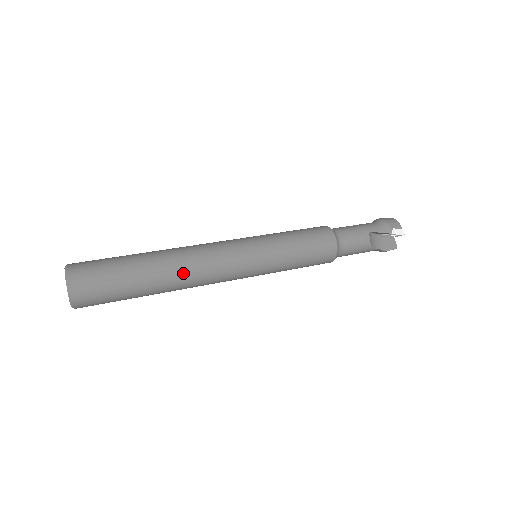
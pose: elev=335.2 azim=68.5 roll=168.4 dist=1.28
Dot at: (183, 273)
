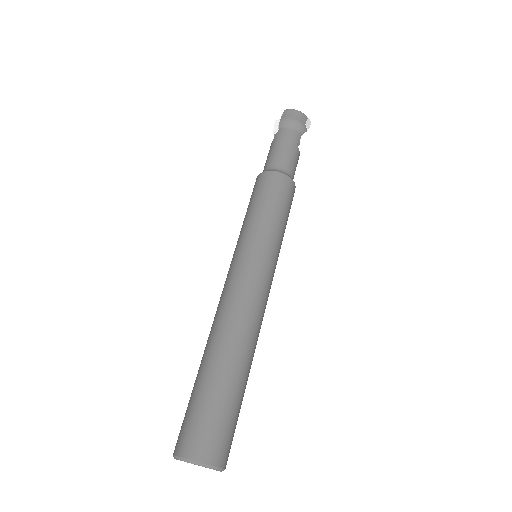
Dot at: (256, 343)
